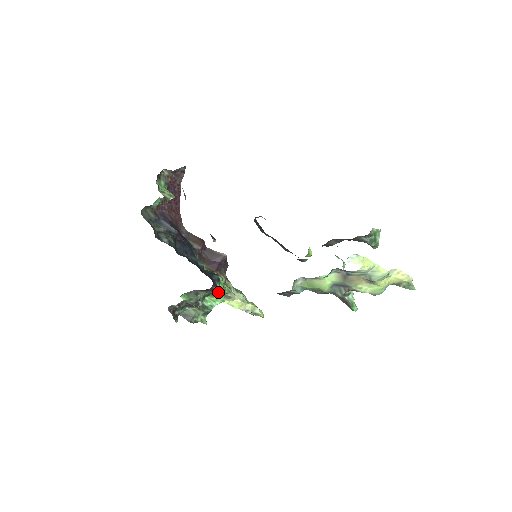
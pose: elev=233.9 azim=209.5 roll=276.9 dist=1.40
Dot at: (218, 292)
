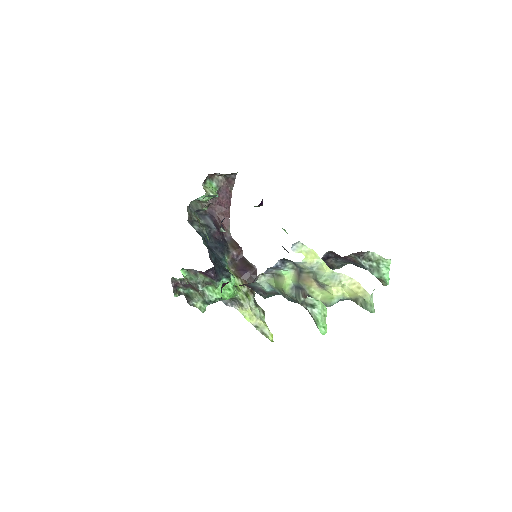
Dot at: (224, 288)
